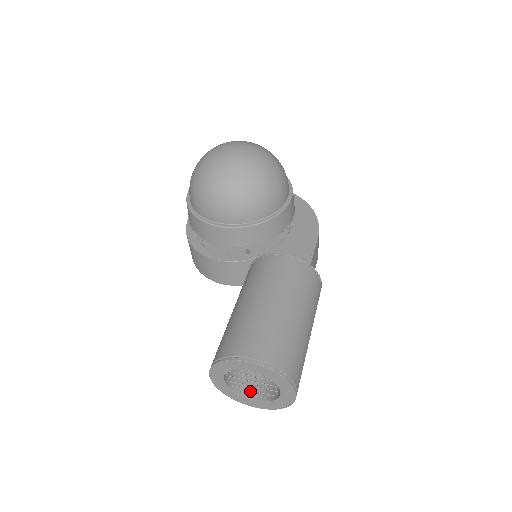
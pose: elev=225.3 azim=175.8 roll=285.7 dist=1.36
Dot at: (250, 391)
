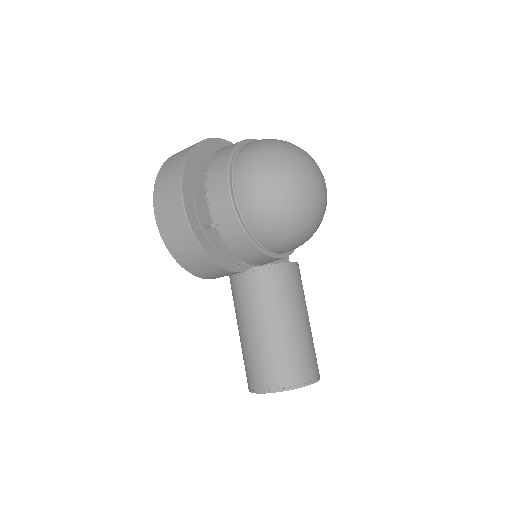
Dot at: occluded
